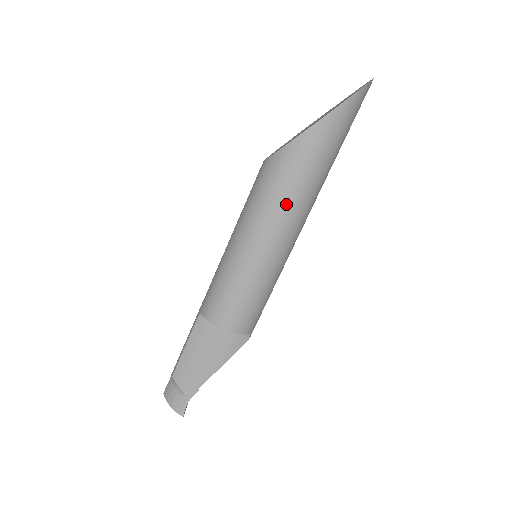
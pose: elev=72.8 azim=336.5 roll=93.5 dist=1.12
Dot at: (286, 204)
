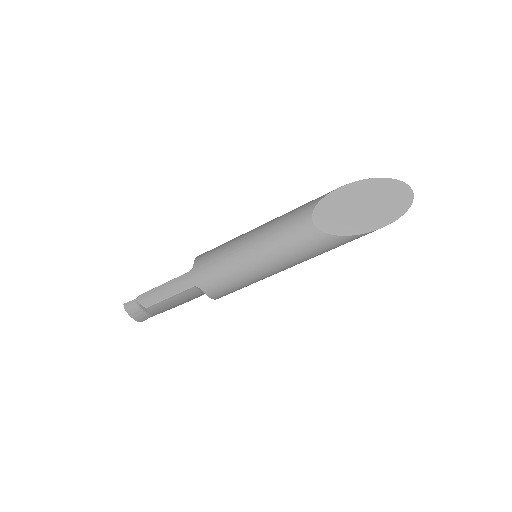
Dot at: occluded
